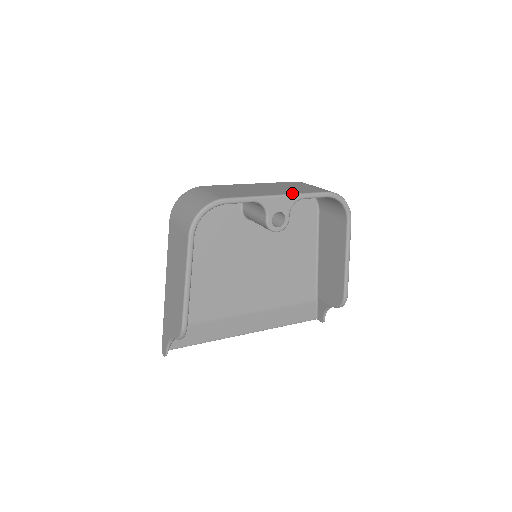
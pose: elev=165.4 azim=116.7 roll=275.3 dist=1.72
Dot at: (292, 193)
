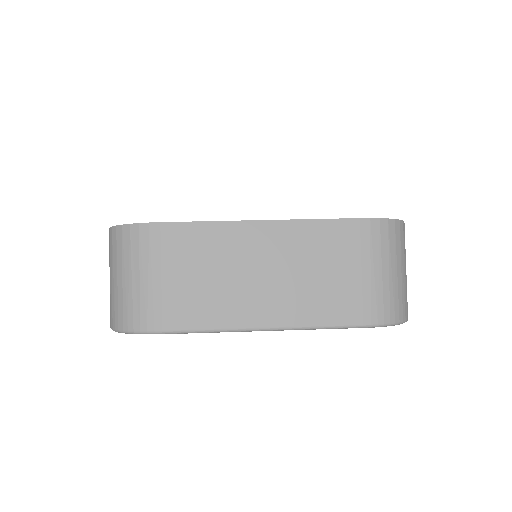
Dot at: (292, 325)
